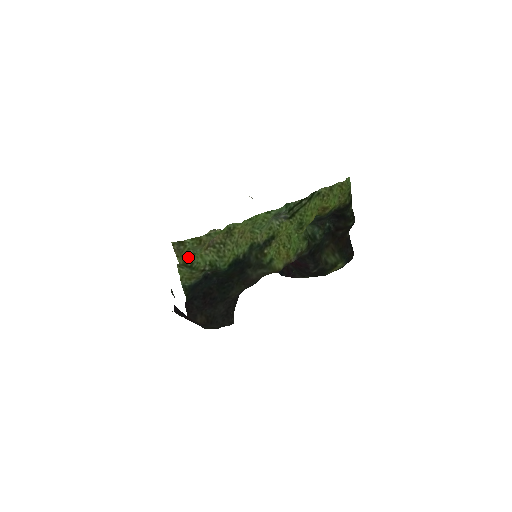
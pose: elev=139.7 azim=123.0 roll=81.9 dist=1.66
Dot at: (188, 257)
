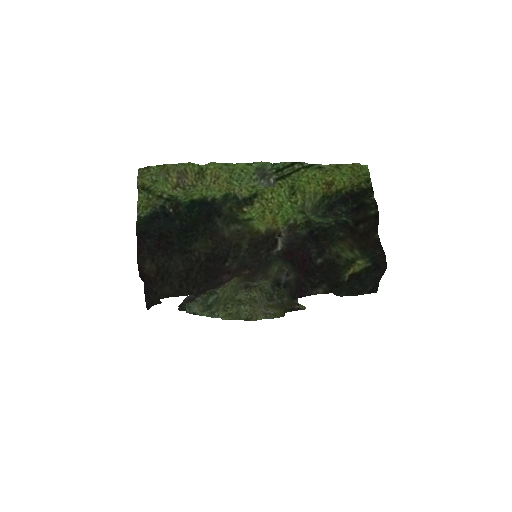
Dot at: (149, 182)
